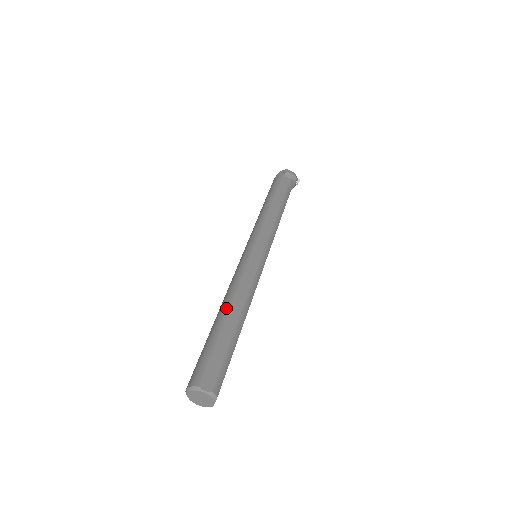
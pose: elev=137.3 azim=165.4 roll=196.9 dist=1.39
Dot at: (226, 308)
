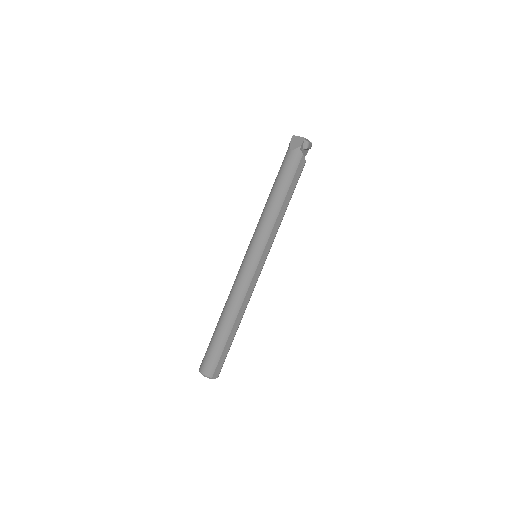
Dot at: (233, 321)
